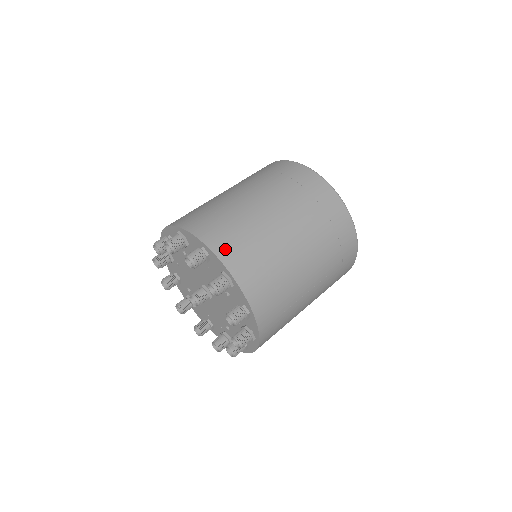
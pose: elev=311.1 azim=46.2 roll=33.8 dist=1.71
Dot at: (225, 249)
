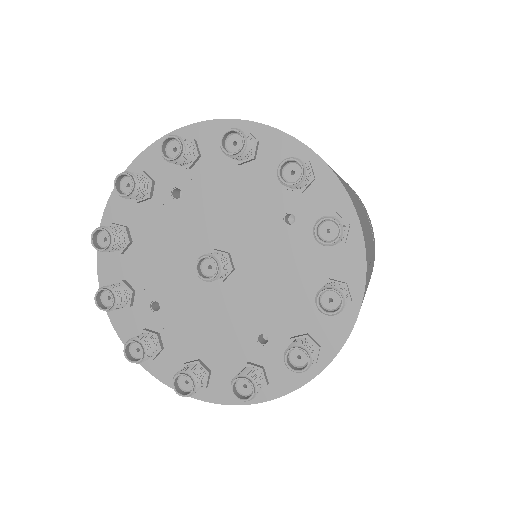
Dot at: occluded
